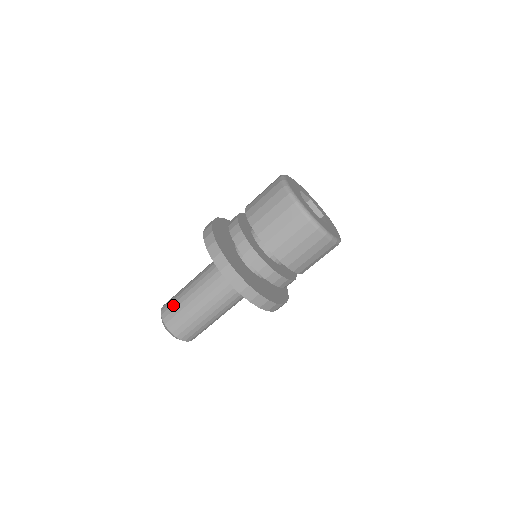
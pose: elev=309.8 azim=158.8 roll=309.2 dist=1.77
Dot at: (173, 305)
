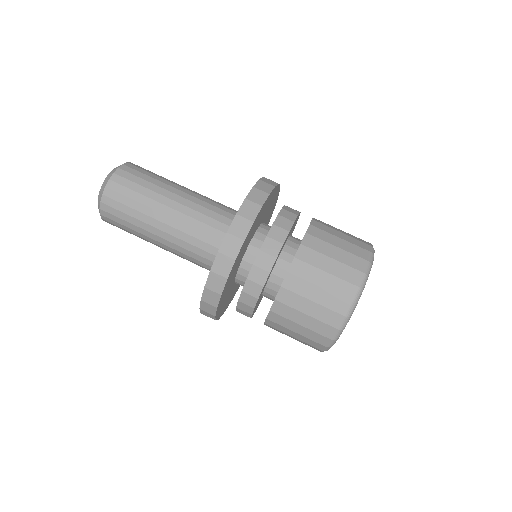
Dot at: (145, 174)
